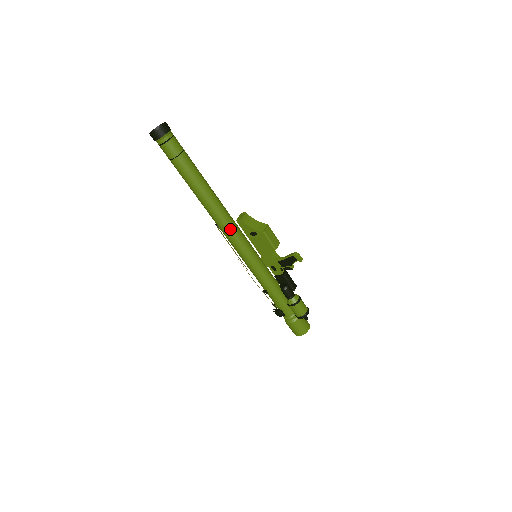
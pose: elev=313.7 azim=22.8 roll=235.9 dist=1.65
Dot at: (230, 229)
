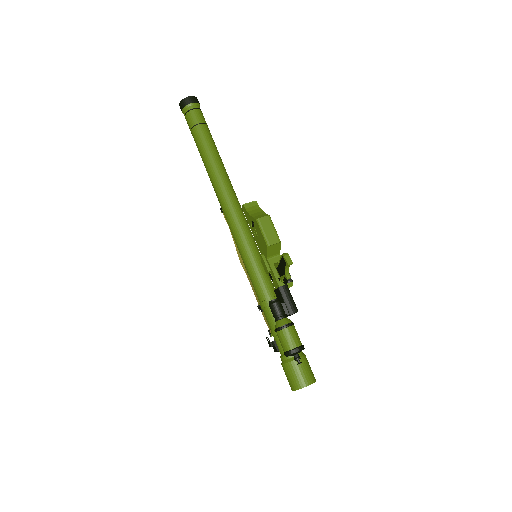
Dot at: (229, 213)
